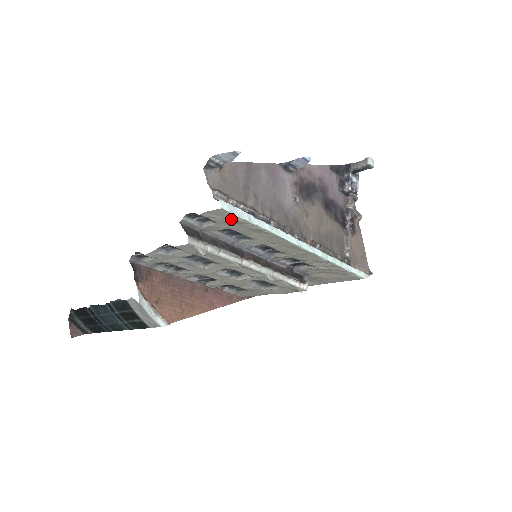
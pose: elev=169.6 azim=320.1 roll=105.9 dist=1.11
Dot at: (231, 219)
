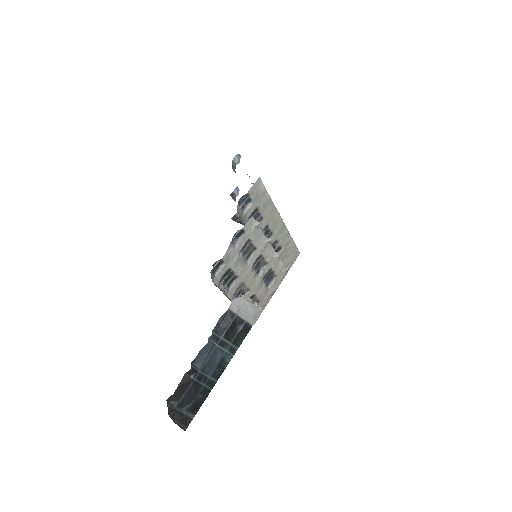
Dot at: (260, 192)
